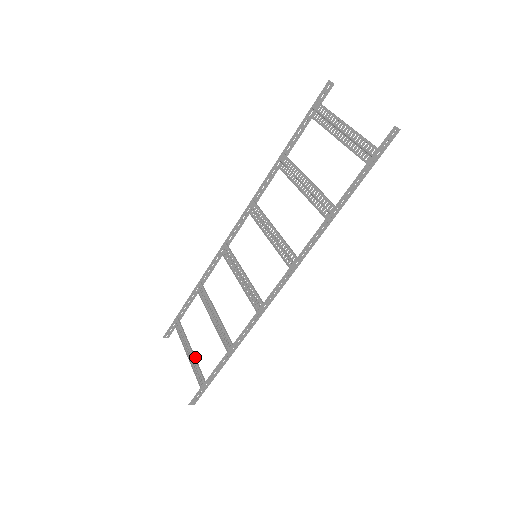
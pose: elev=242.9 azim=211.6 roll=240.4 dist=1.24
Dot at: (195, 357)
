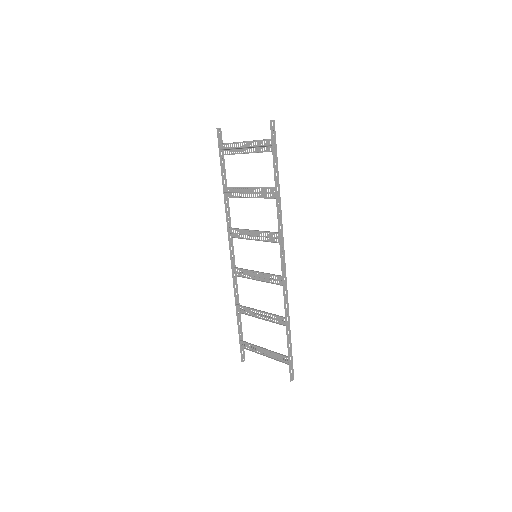
Dot at: (270, 350)
